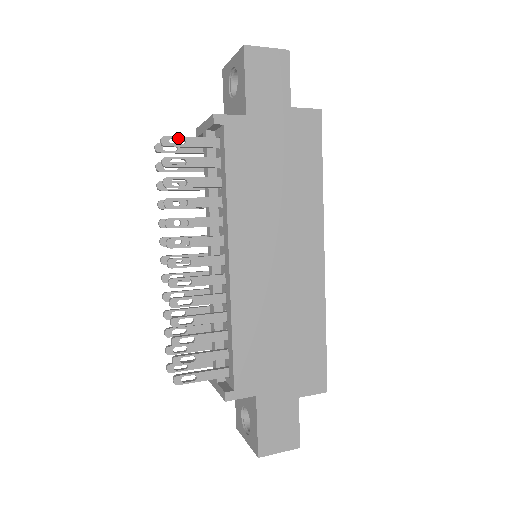
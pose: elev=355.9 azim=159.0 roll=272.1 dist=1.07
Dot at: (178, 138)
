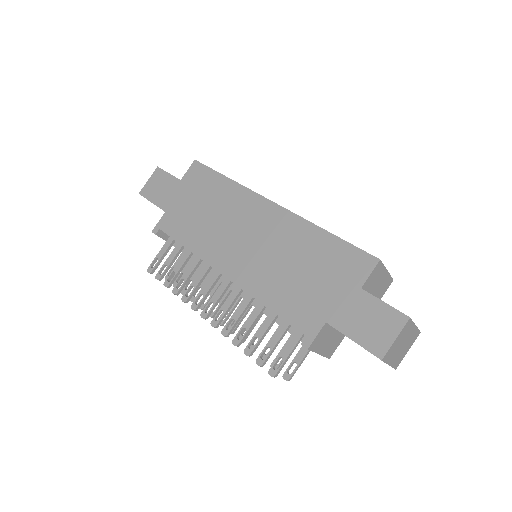
Dot at: (154, 262)
